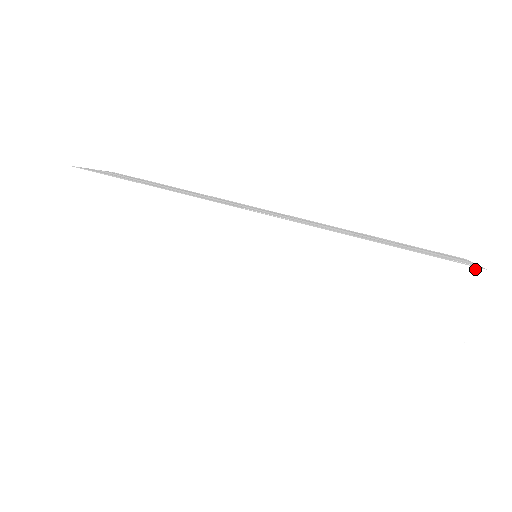
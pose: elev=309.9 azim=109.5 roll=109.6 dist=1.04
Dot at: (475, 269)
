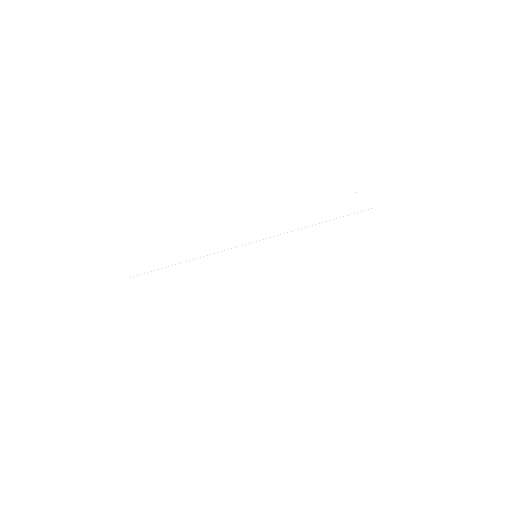
Dot at: (372, 214)
